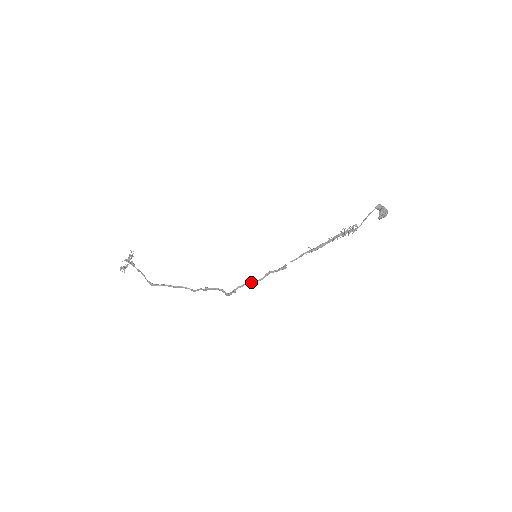
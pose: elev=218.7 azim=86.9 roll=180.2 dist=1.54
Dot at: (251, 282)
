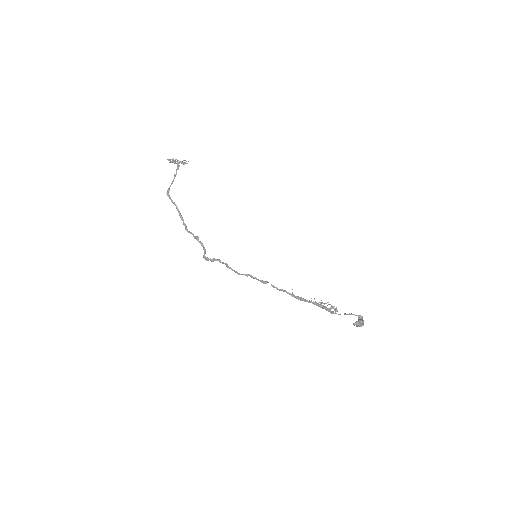
Dot at: occluded
